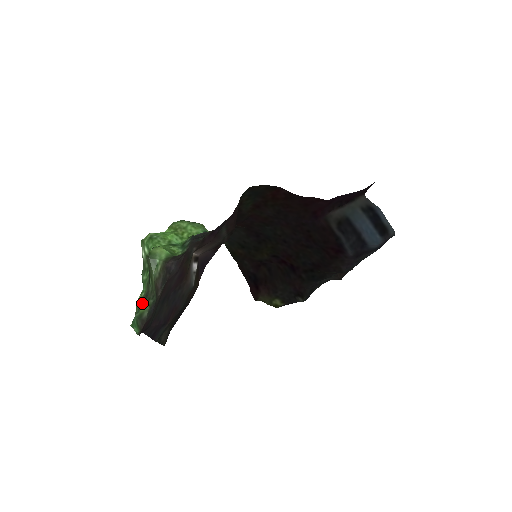
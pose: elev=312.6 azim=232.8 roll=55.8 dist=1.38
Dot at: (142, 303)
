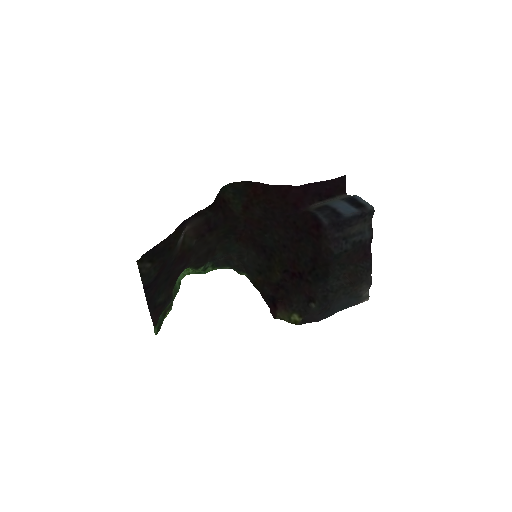
Dot at: occluded
